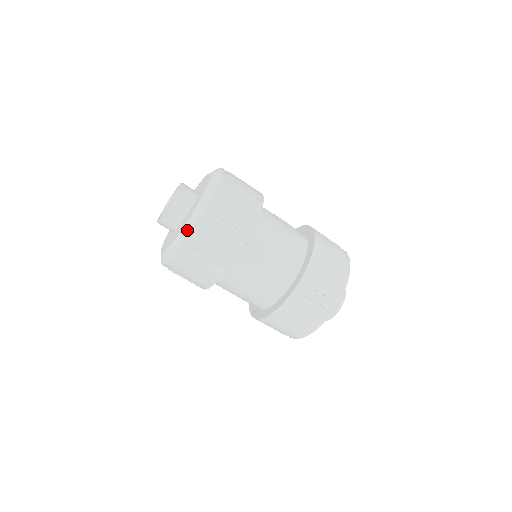
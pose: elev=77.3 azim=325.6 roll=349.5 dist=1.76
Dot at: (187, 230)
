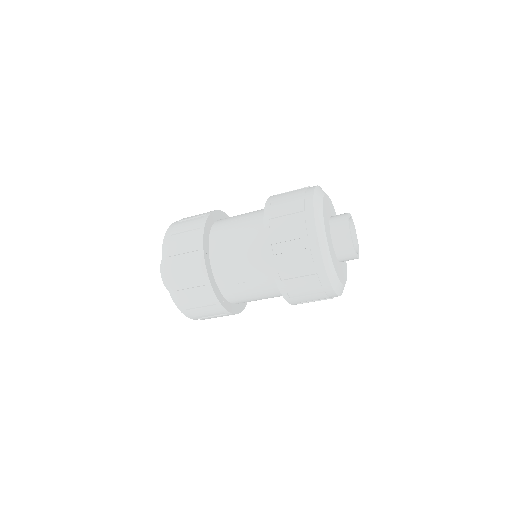
Dot at: occluded
